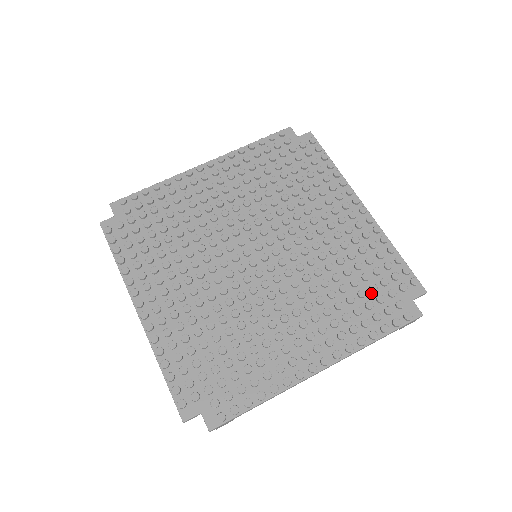
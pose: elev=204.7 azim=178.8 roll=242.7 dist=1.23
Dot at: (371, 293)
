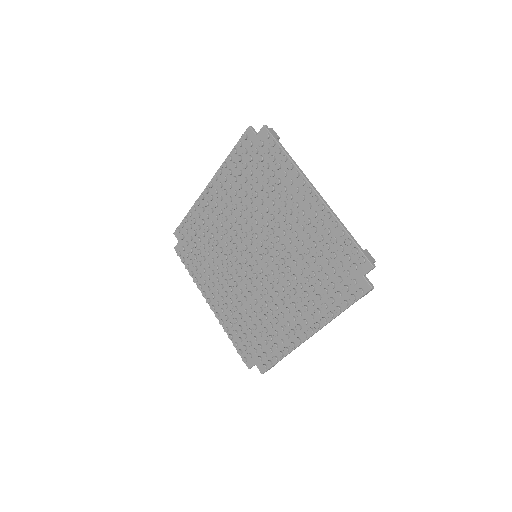
Dot at: (332, 275)
